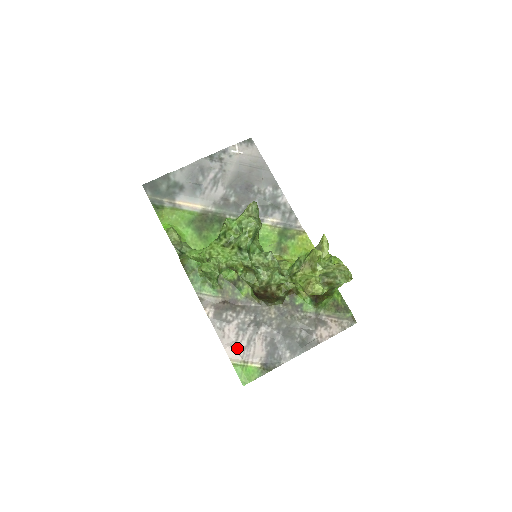
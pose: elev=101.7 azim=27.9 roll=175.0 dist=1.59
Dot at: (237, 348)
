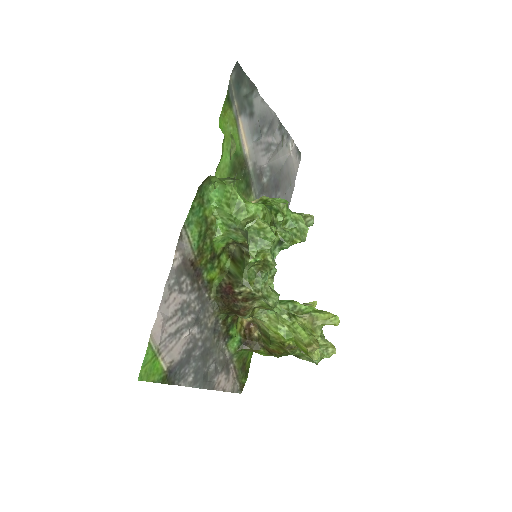
Dot at: (165, 327)
